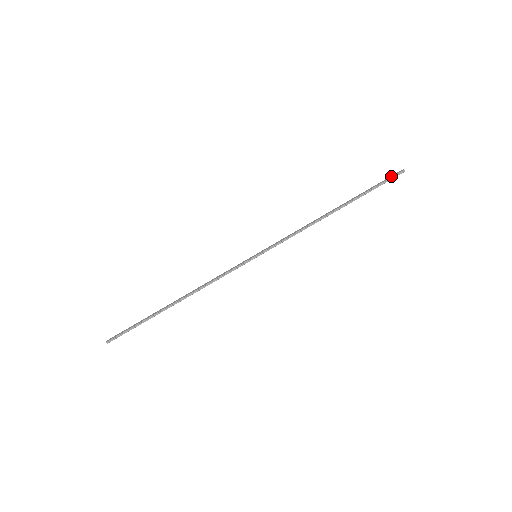
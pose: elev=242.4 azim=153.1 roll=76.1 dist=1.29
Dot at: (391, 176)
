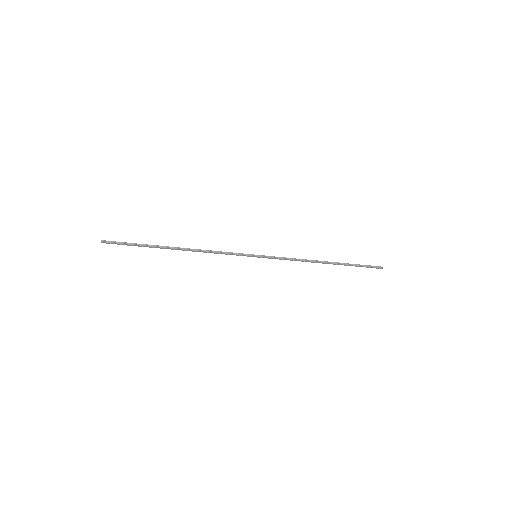
Dot at: (373, 266)
